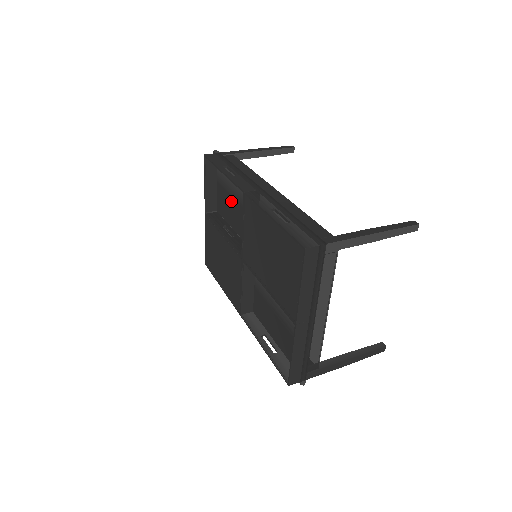
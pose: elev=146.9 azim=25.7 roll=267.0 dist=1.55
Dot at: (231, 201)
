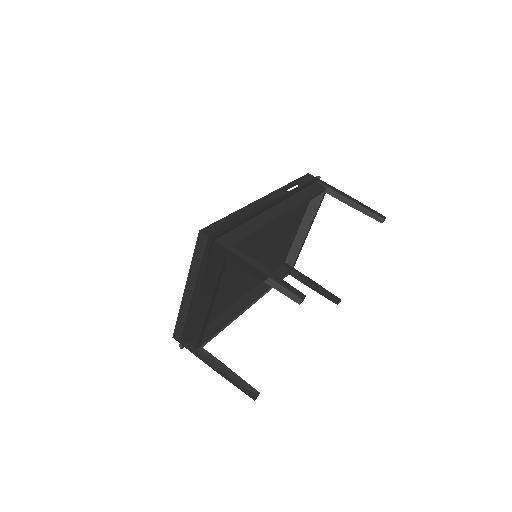
Dot at: occluded
